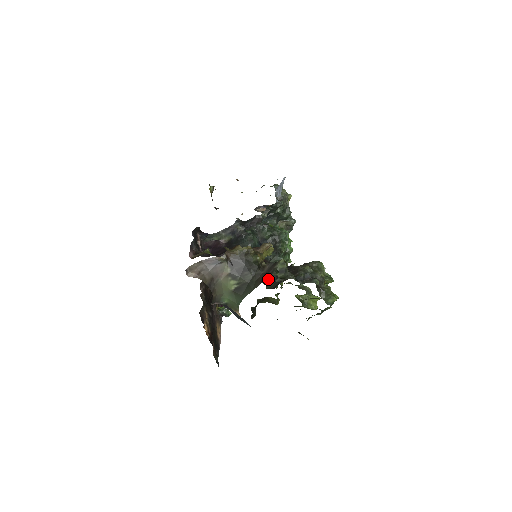
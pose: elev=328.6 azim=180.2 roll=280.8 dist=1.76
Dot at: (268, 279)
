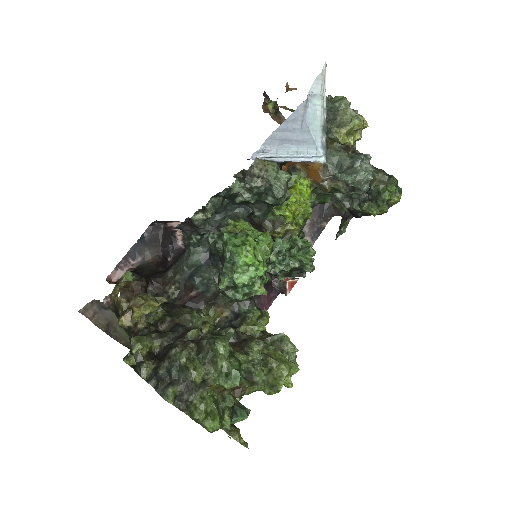
Dot at: occluded
